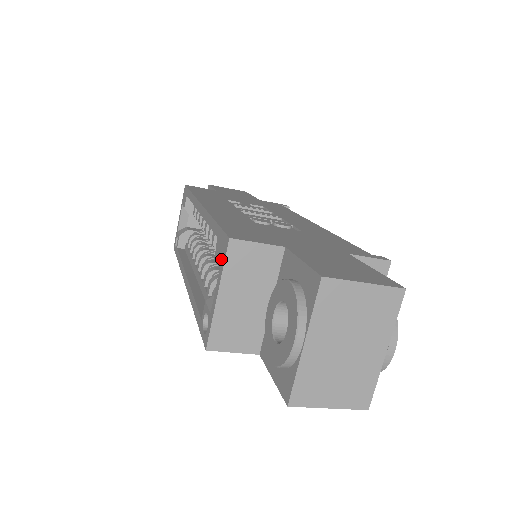
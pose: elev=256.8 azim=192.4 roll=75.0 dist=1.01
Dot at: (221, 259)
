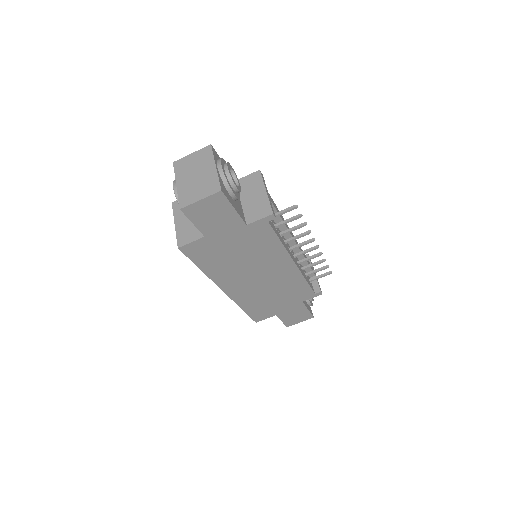
Dot at: occluded
